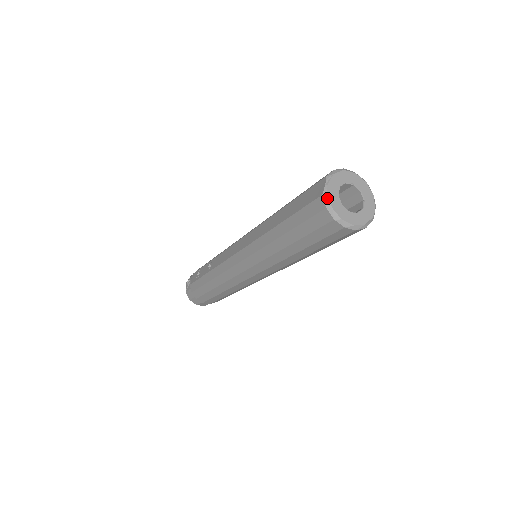
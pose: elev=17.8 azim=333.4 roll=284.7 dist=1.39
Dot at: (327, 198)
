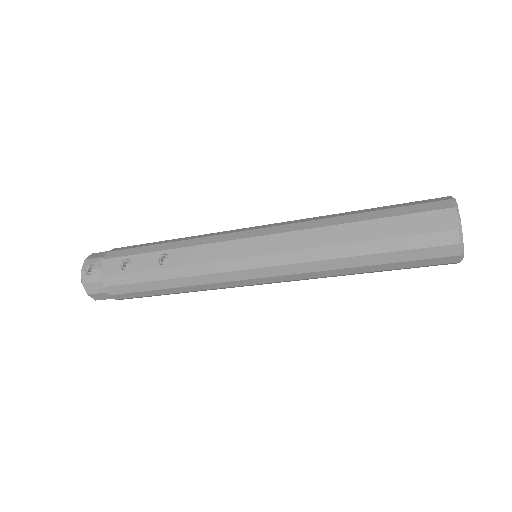
Dot at: (462, 233)
